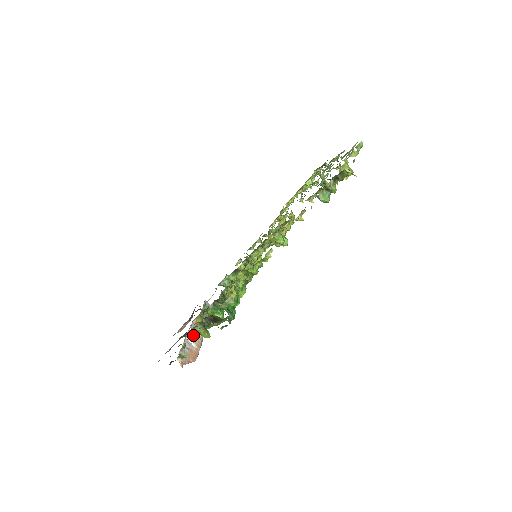
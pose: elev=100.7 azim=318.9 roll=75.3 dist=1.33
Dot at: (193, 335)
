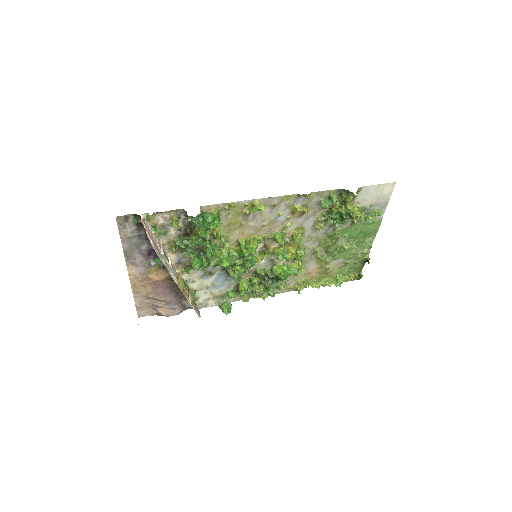
Dot at: (168, 259)
